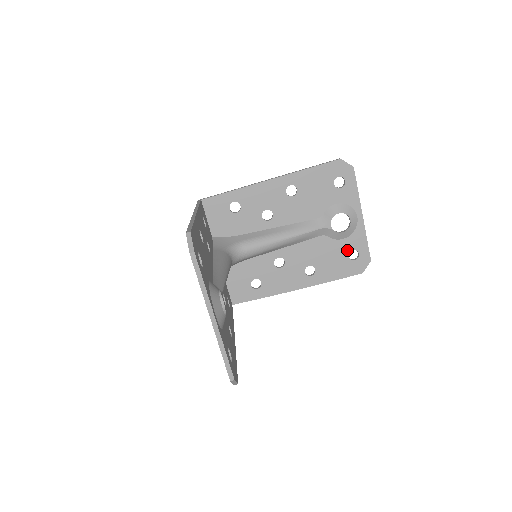
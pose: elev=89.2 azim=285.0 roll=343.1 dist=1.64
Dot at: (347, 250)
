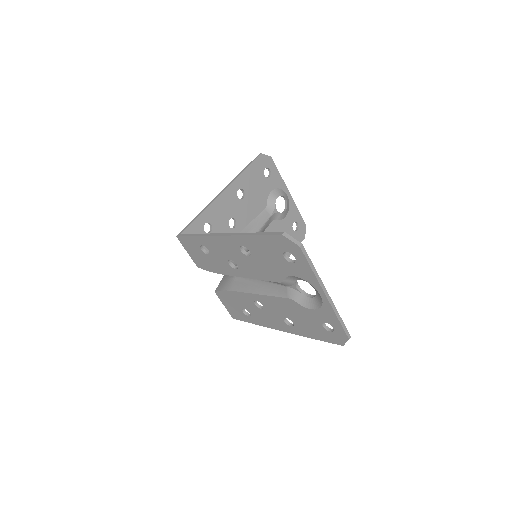
Dot at: (290, 225)
